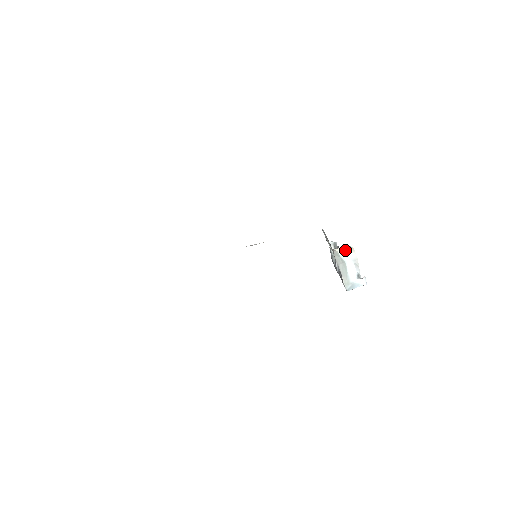
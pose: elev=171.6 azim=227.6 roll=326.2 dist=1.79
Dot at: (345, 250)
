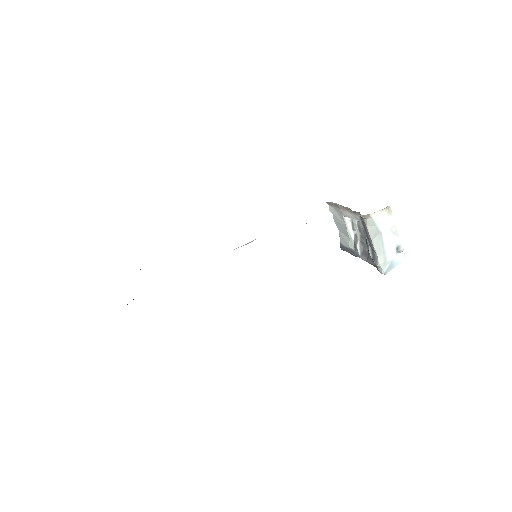
Dot at: (381, 215)
